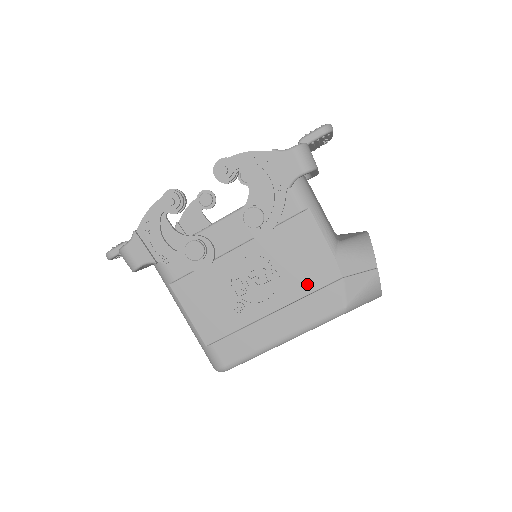
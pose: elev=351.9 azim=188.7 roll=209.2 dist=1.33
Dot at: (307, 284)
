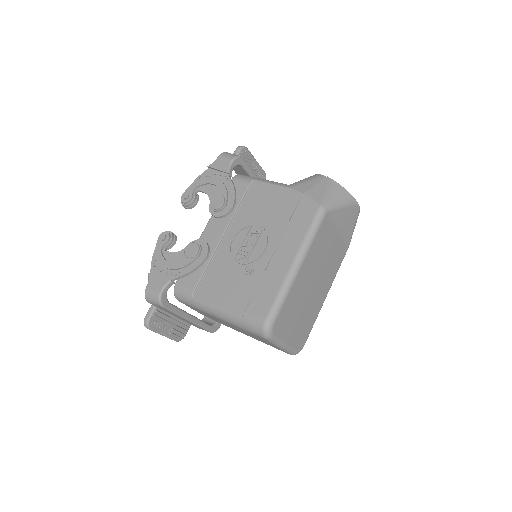
Dot at: (284, 216)
